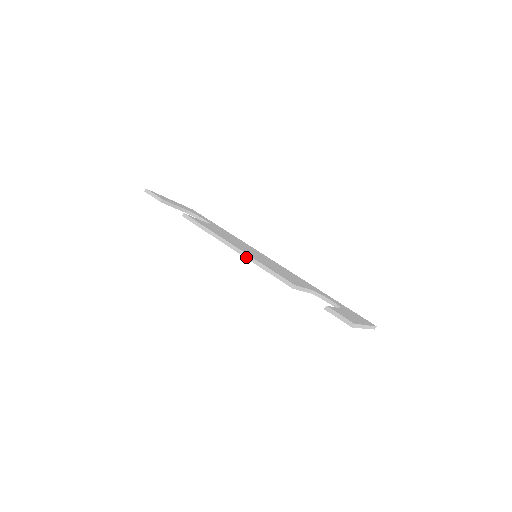
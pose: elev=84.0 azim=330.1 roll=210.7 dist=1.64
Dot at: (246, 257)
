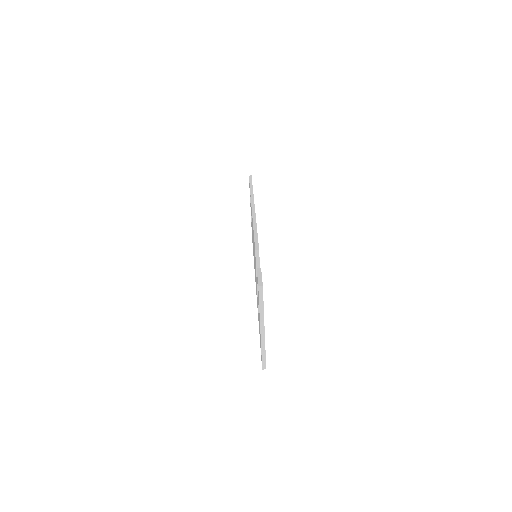
Dot at: (254, 224)
